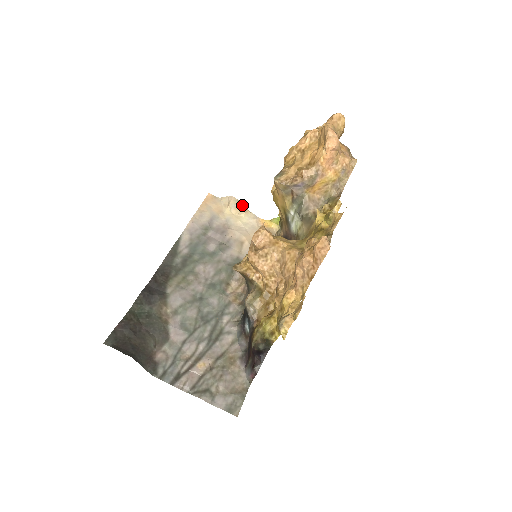
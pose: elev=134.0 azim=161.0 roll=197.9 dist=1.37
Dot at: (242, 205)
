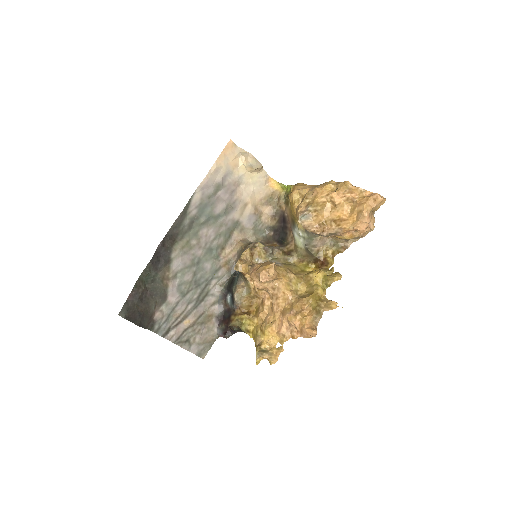
Dot at: (258, 165)
